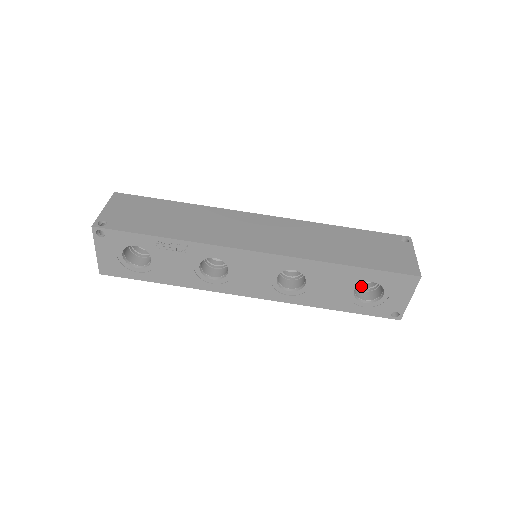
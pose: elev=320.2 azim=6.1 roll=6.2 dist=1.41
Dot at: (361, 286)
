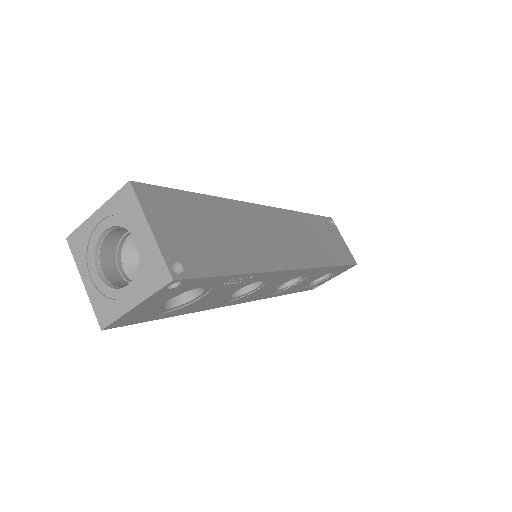
Dot at: occluded
